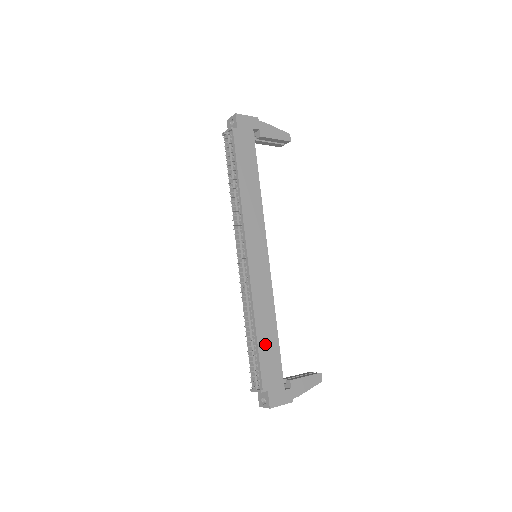
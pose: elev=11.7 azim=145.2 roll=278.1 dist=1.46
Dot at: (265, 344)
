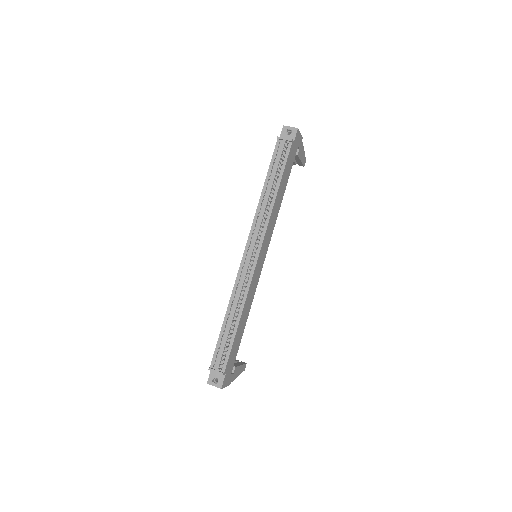
Dot at: (238, 334)
